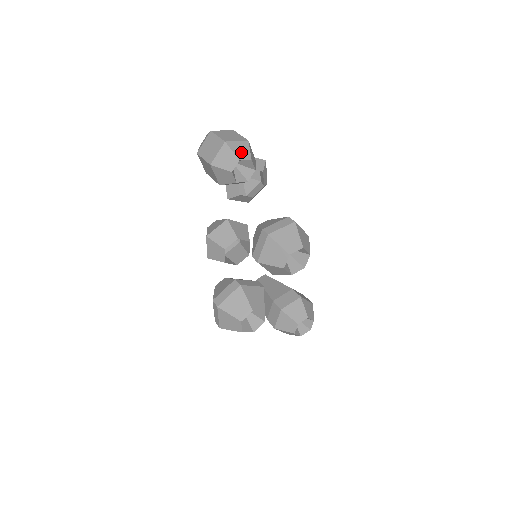
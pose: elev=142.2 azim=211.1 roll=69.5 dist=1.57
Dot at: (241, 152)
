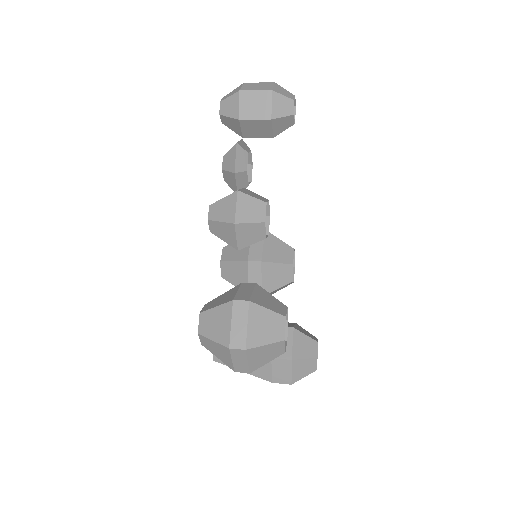
Dot at: occluded
